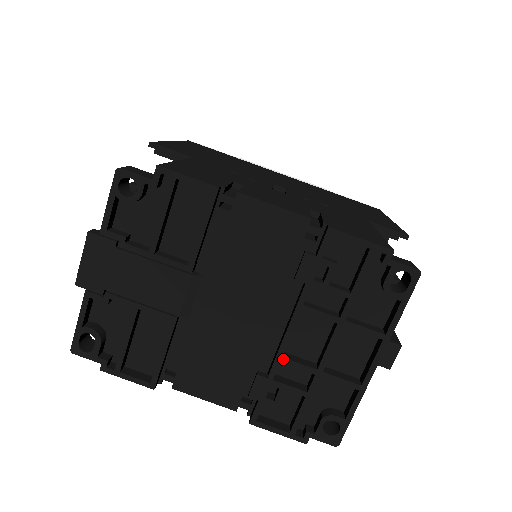
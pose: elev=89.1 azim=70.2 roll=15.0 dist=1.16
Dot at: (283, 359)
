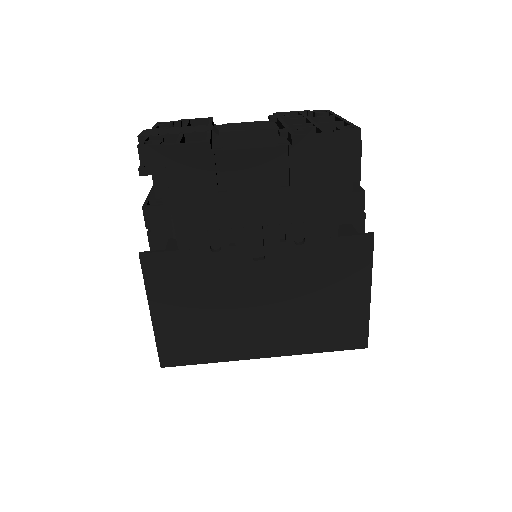
Dot at: (288, 125)
